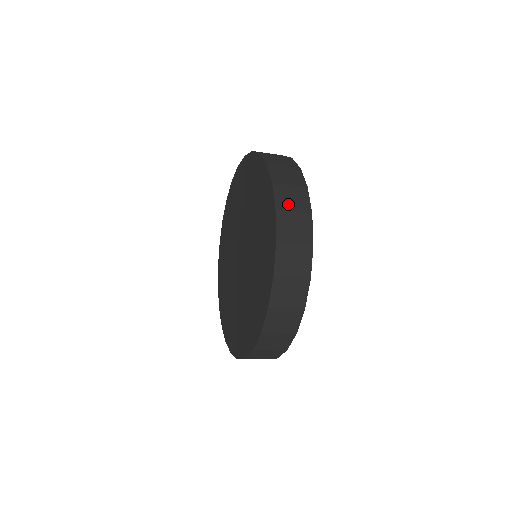
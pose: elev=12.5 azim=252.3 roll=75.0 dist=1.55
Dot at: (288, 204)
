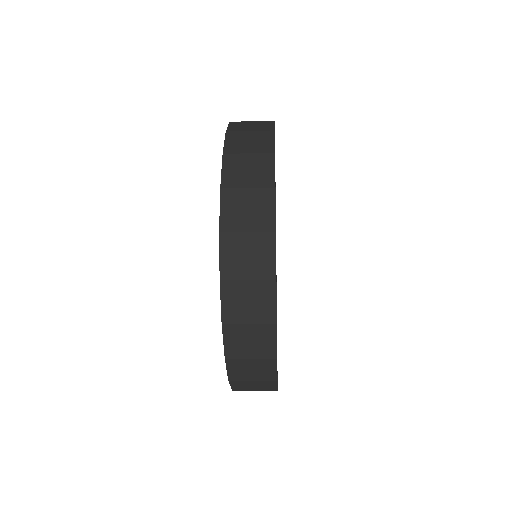
Dot at: (240, 220)
